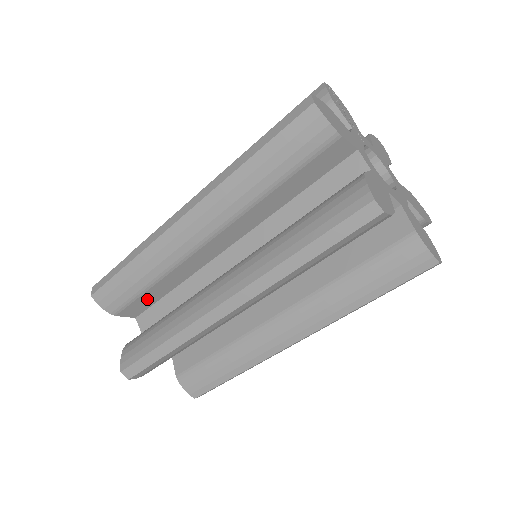
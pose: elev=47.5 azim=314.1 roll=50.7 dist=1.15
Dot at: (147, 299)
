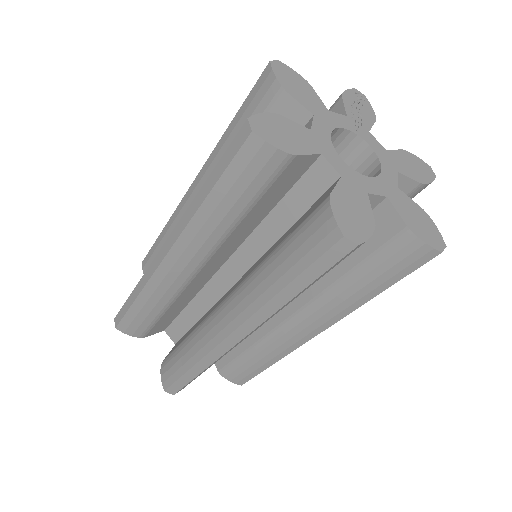
Dot at: occluded
